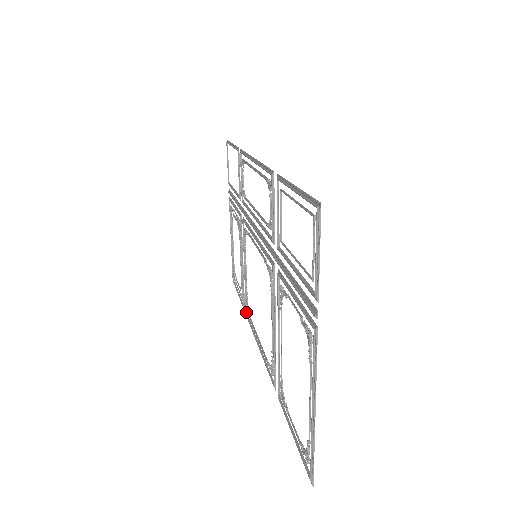
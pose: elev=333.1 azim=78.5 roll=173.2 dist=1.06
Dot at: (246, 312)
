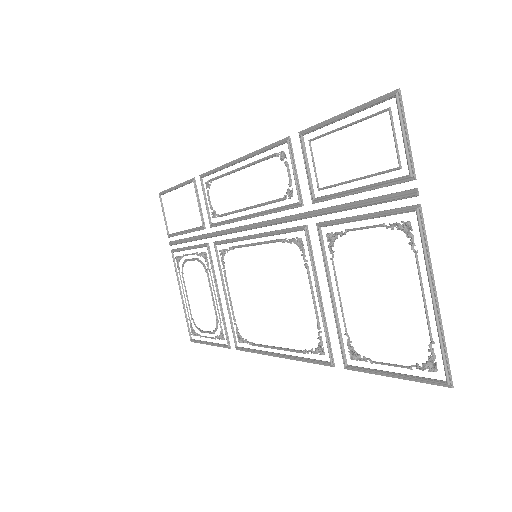
Dot at: (236, 345)
